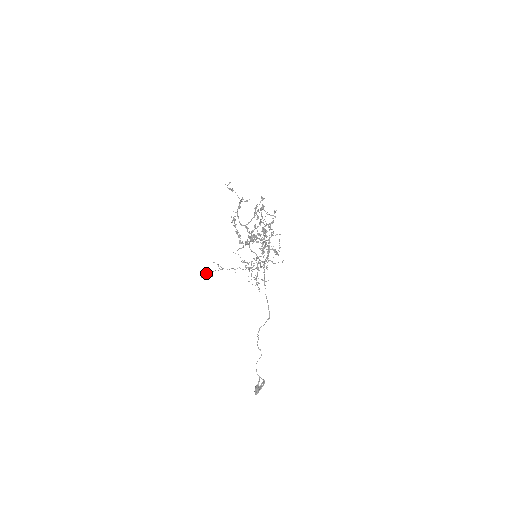
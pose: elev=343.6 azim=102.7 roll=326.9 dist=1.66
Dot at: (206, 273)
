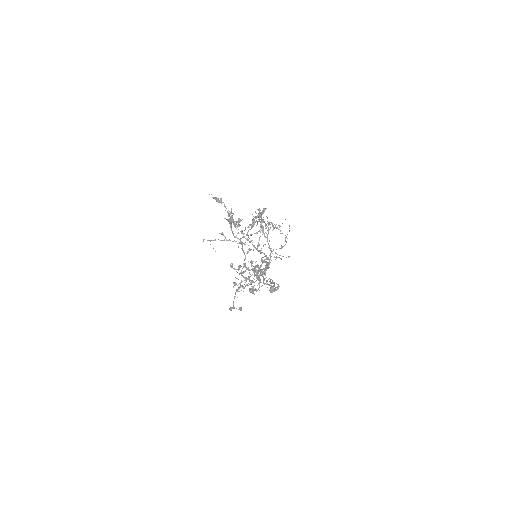
Dot at: (207, 240)
